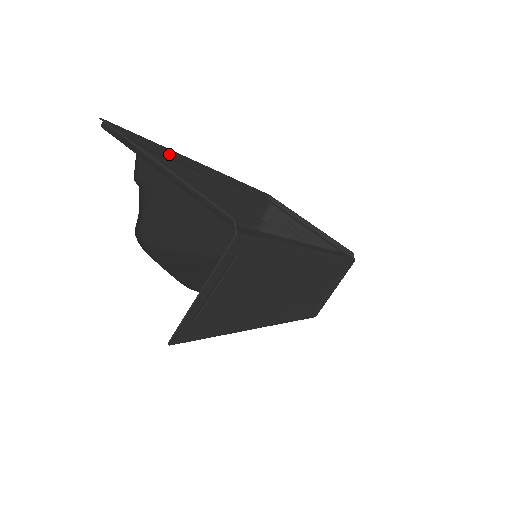
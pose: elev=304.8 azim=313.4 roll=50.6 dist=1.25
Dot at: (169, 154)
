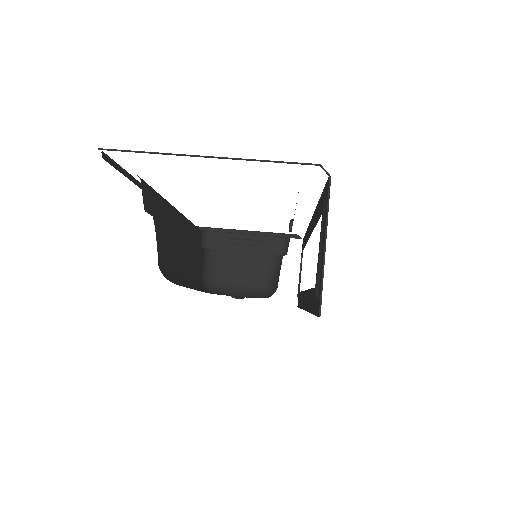
Dot at: (141, 188)
